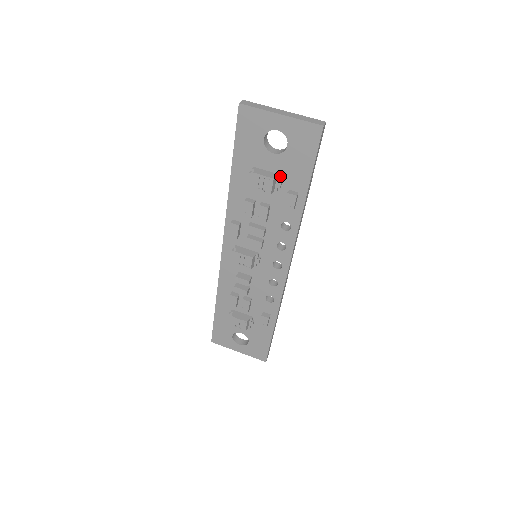
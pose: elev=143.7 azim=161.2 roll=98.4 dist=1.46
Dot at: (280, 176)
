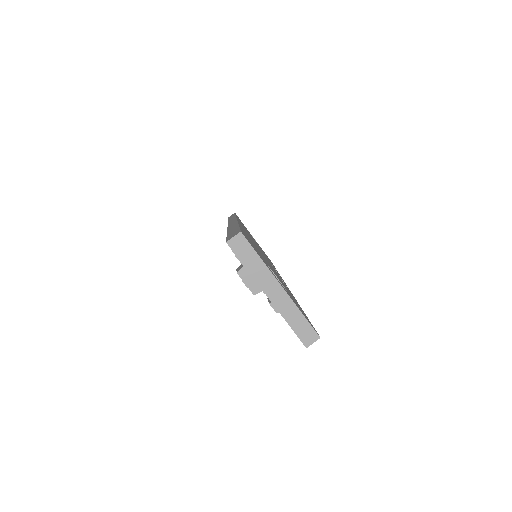
Dot at: occluded
